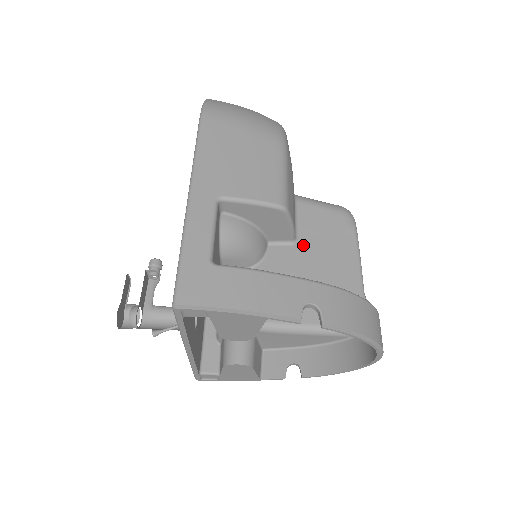
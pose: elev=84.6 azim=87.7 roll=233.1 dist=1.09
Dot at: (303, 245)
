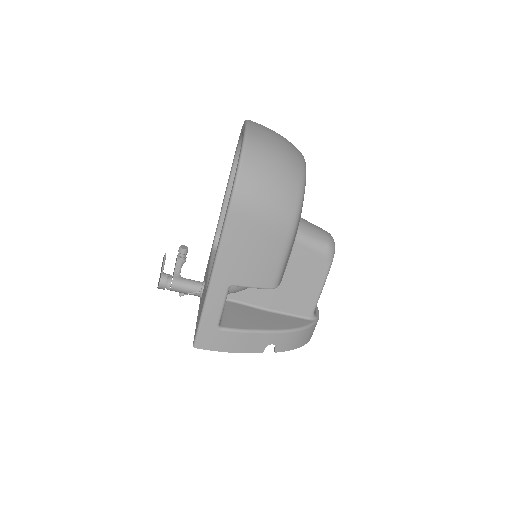
Dot at: (287, 277)
